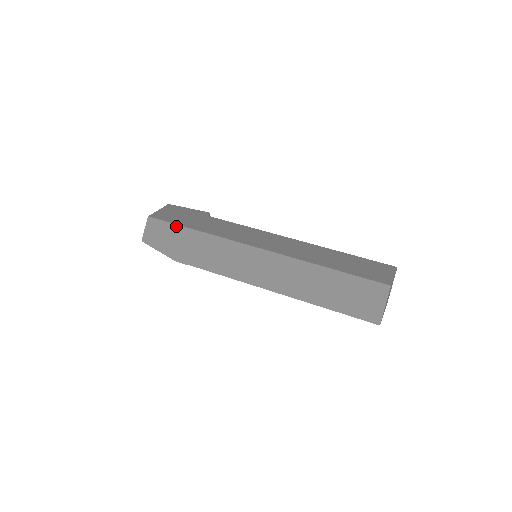
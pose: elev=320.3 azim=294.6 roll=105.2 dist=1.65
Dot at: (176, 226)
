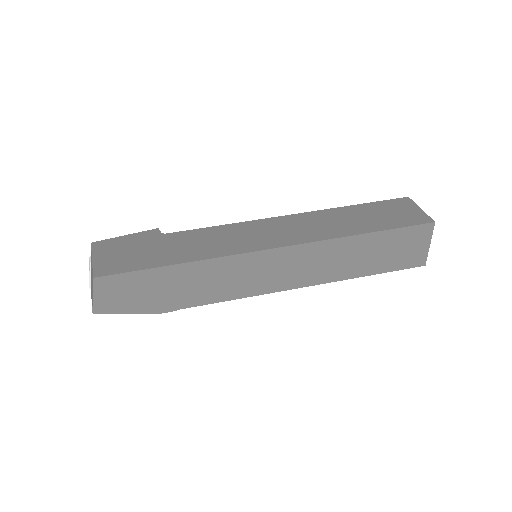
Dot at: (145, 272)
